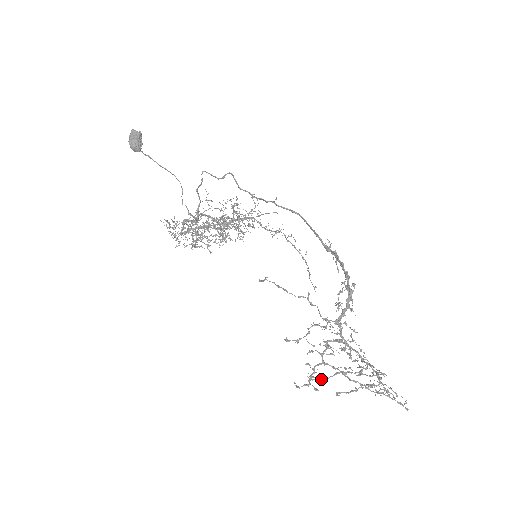
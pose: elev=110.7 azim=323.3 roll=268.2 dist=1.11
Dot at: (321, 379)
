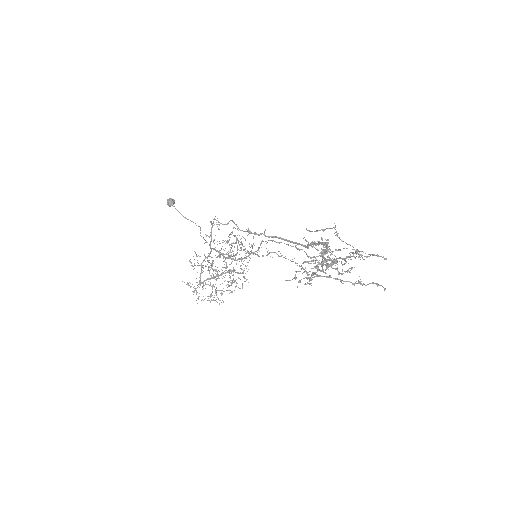
Dot at: (306, 228)
